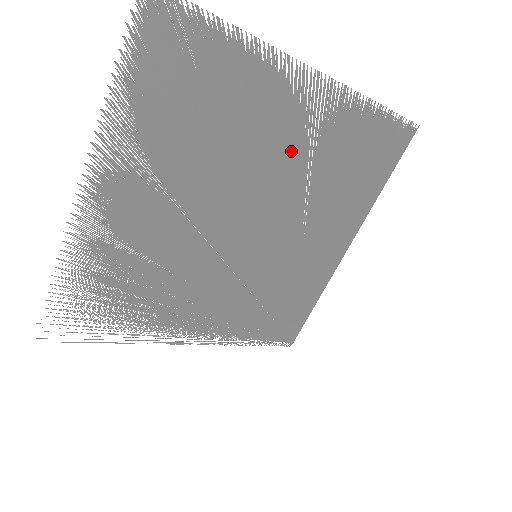
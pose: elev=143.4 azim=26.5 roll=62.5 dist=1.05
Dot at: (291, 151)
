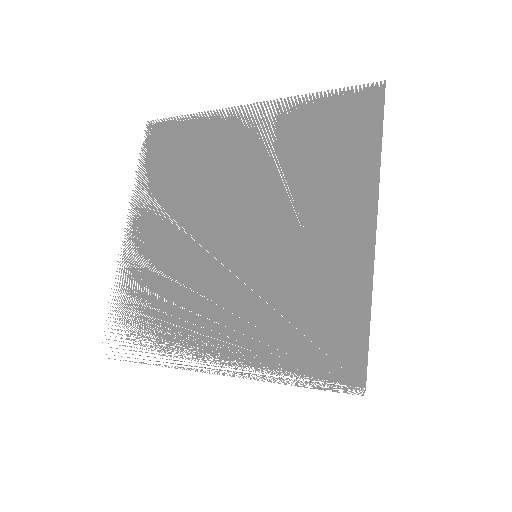
Dot at: occluded
